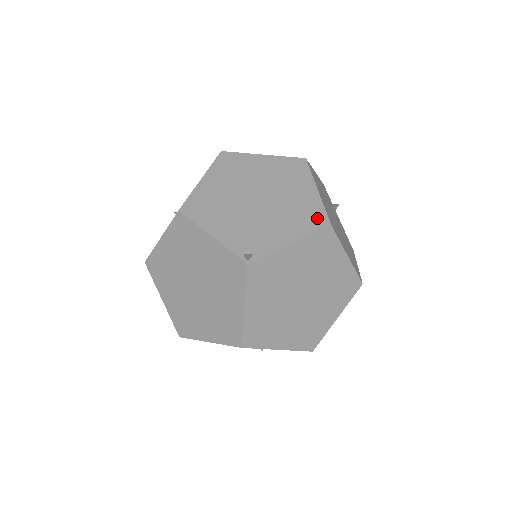
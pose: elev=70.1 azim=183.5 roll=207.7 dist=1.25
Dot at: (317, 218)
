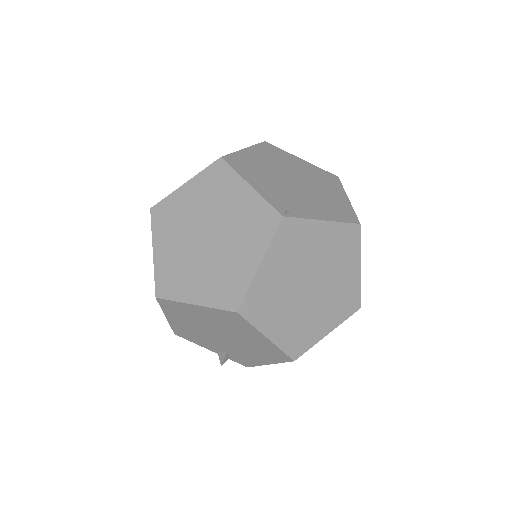
Dot at: (348, 215)
